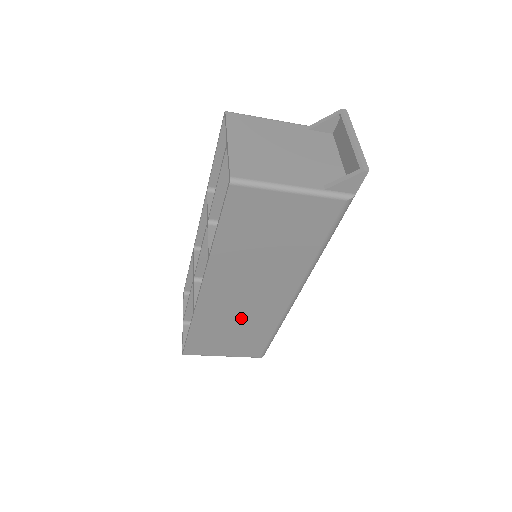
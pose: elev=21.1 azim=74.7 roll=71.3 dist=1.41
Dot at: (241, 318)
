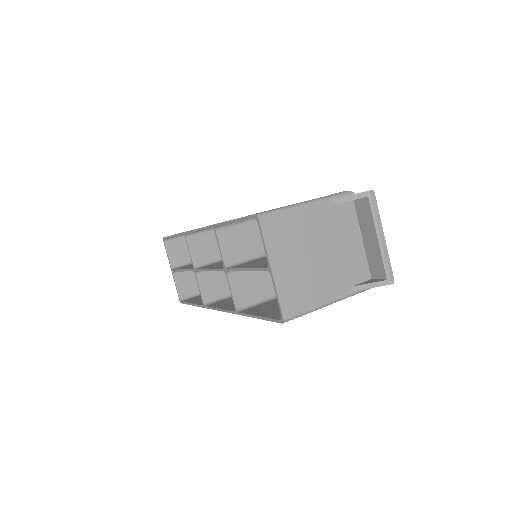
Dot at: occluded
